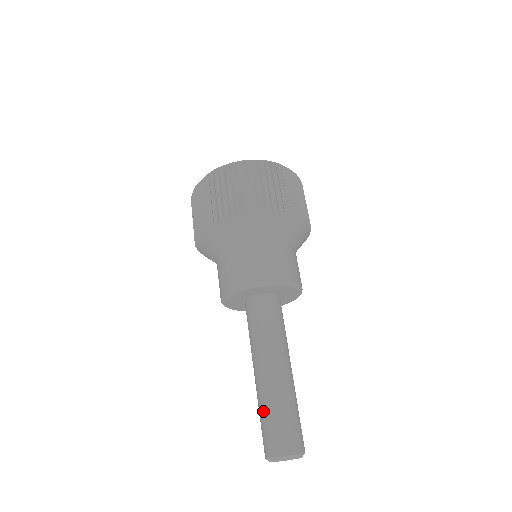
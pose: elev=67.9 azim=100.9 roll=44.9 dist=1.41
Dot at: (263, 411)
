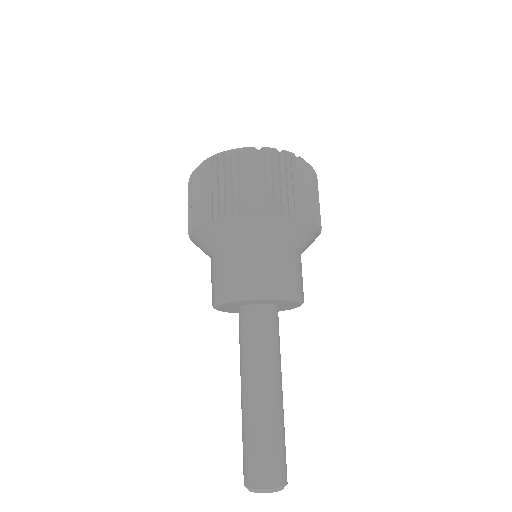
Dot at: occluded
